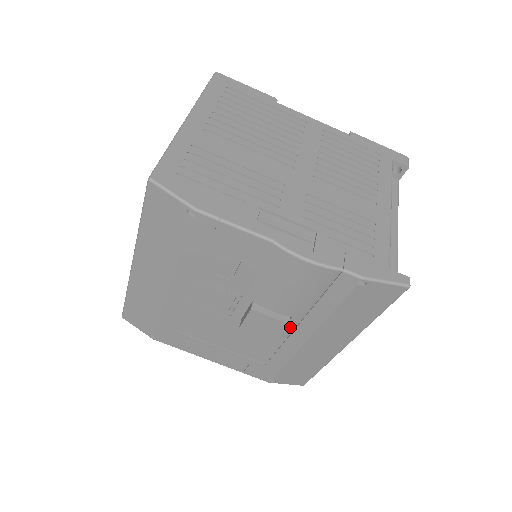
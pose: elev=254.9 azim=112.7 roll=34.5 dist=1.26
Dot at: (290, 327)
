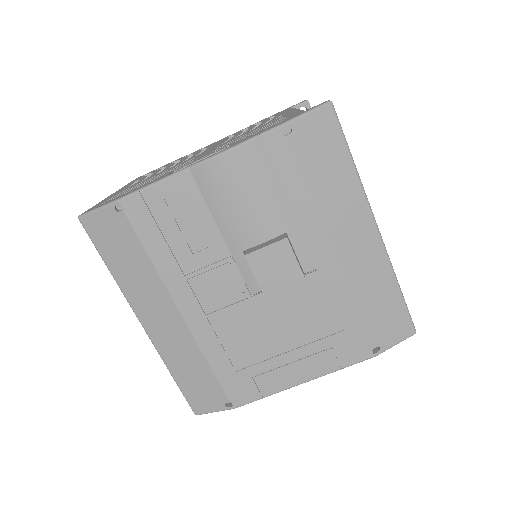
Dot at: (301, 249)
